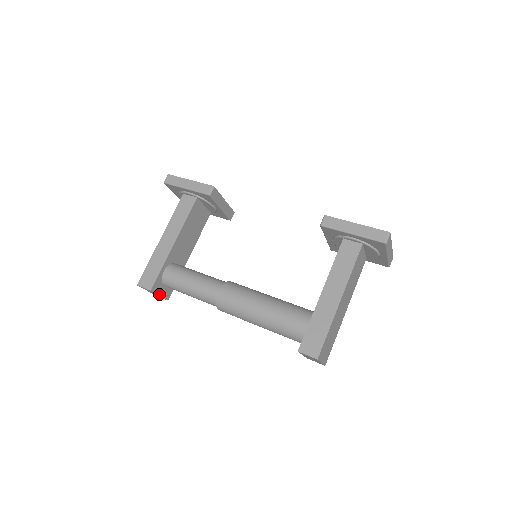
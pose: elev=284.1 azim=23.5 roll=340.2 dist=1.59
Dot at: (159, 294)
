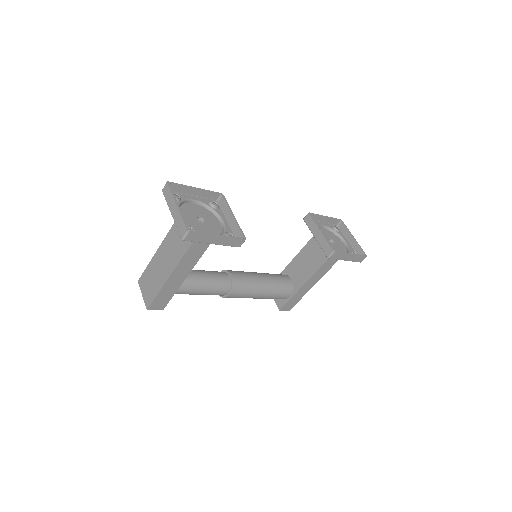
Dot at: occluded
